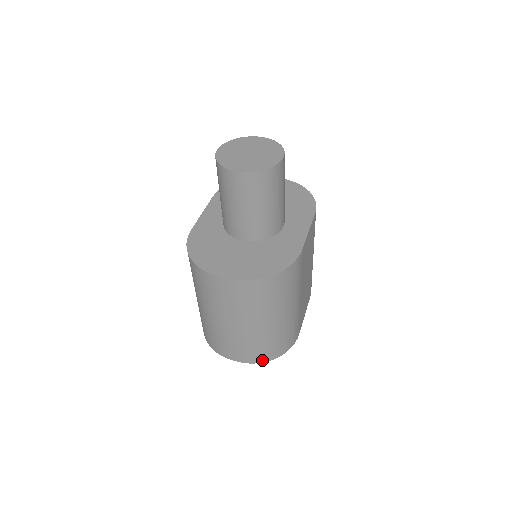
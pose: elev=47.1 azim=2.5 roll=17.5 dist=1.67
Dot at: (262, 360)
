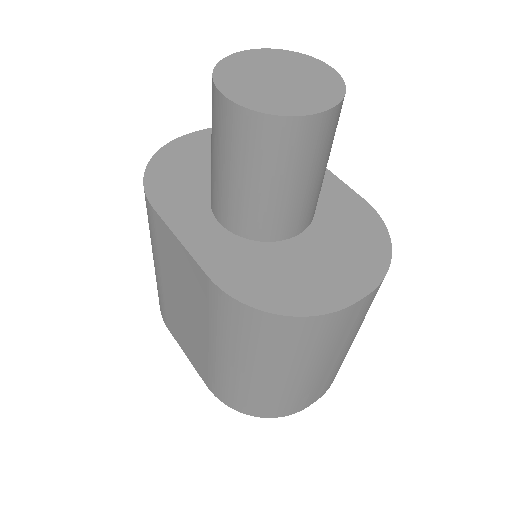
Dot at: occluded
